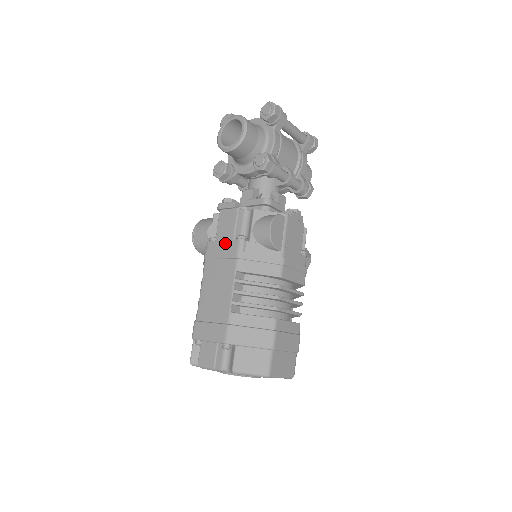
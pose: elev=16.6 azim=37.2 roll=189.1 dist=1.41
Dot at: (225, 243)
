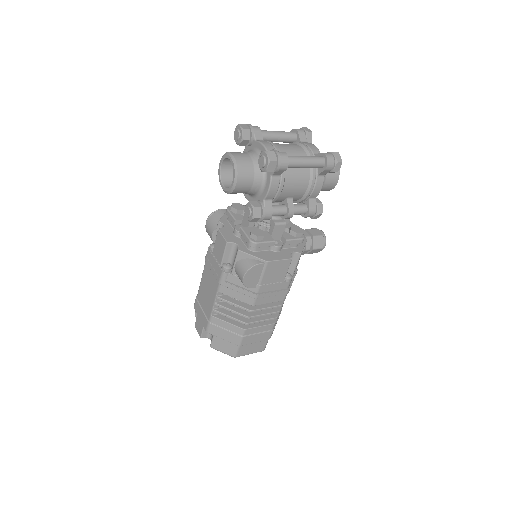
Dot at: (215, 263)
